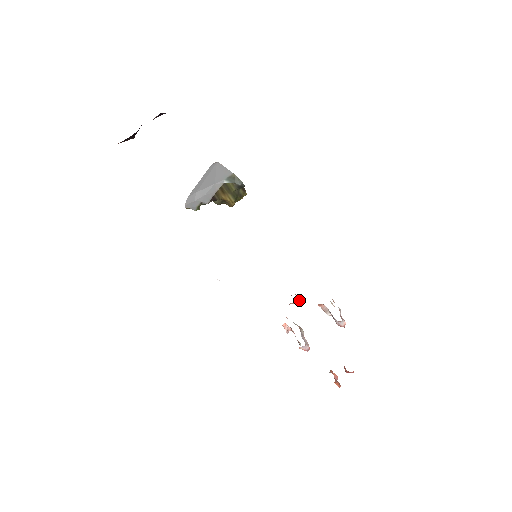
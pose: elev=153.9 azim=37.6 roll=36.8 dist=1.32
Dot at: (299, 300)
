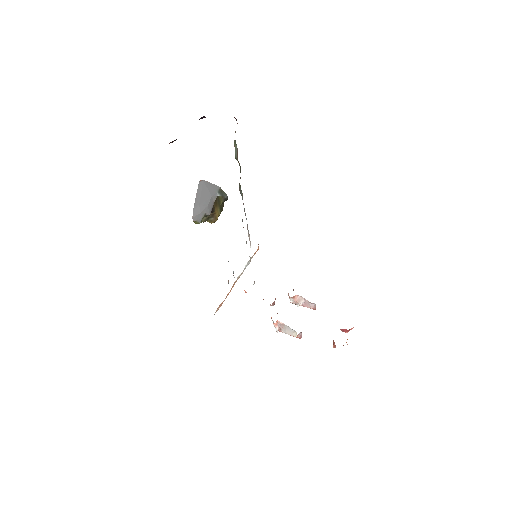
Dot at: occluded
